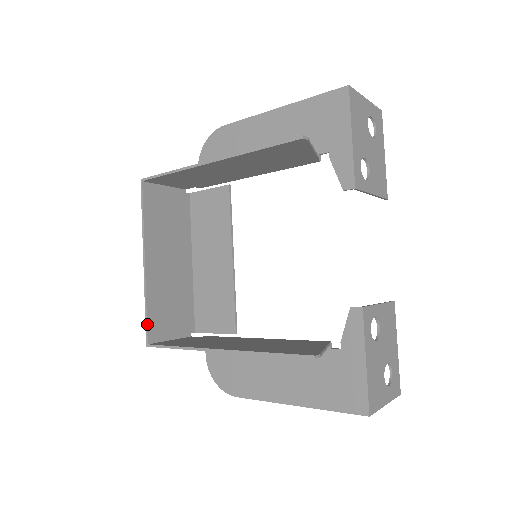
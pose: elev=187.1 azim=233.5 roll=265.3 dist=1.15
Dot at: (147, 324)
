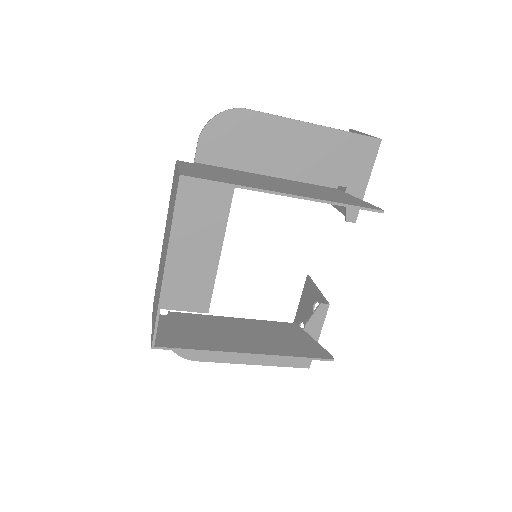
Dot at: occluded
